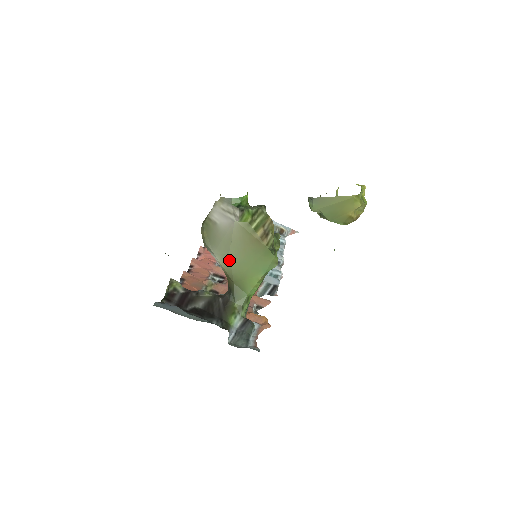
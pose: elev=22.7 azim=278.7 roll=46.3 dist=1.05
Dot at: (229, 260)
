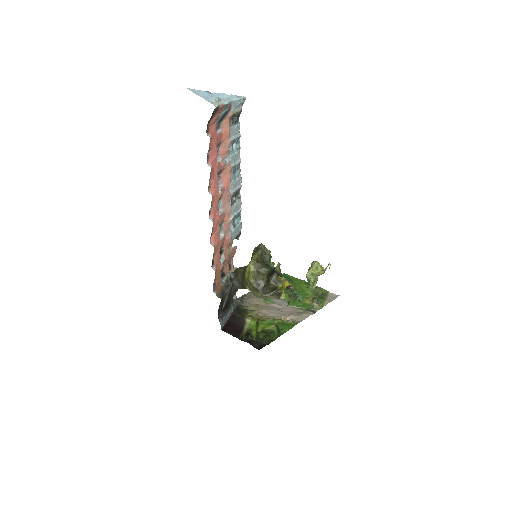
Dot at: occluded
